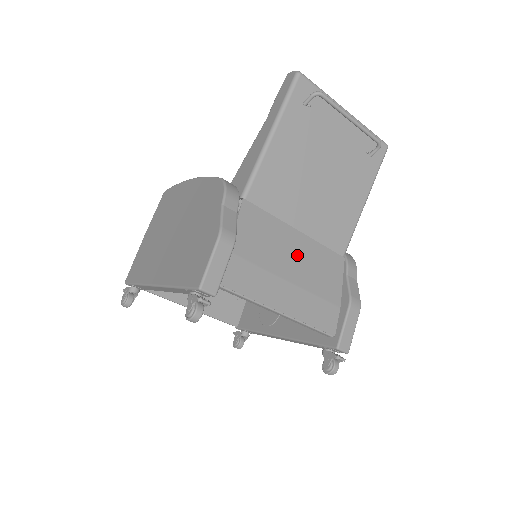
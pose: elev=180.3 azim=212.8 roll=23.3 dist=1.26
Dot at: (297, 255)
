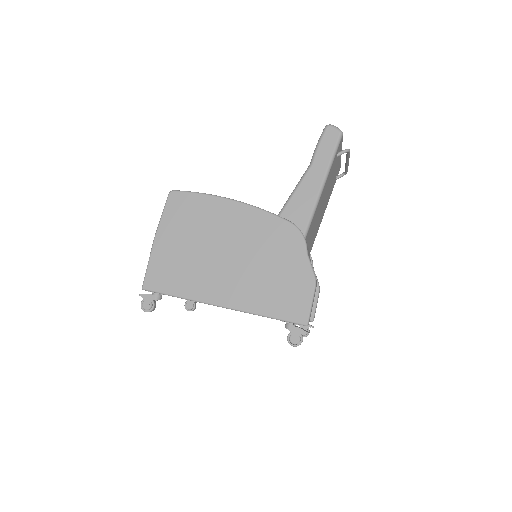
Dot at: occluded
